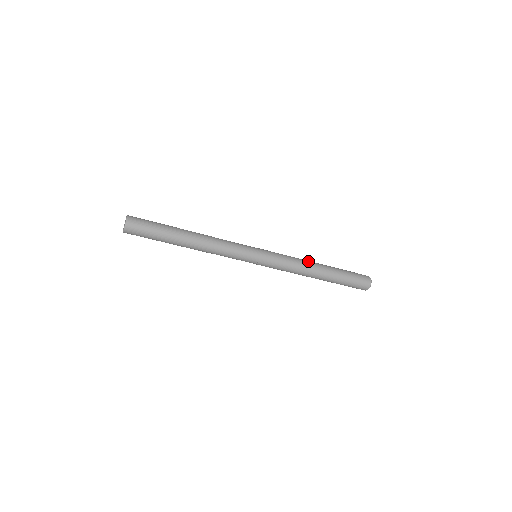
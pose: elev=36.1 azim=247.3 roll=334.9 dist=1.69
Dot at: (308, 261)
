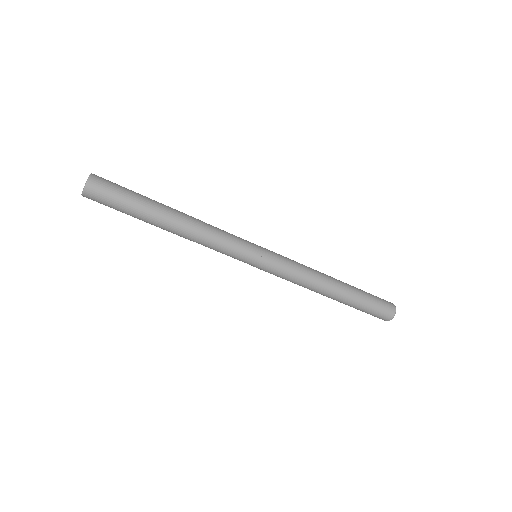
Dot at: (320, 272)
